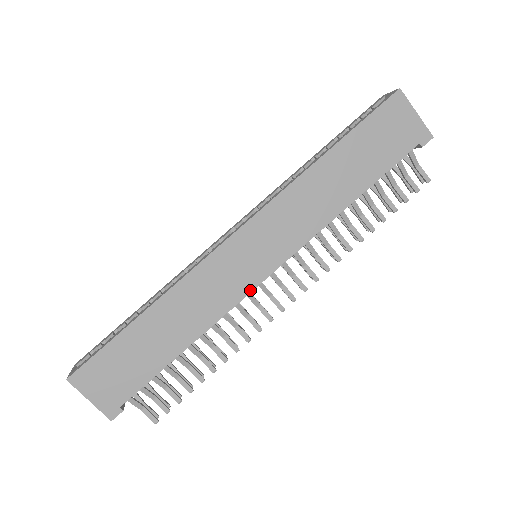
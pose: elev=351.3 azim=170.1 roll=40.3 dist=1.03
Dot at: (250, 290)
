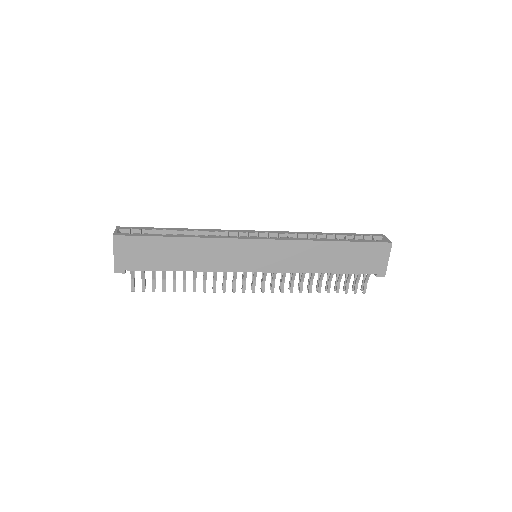
Dot at: (239, 271)
